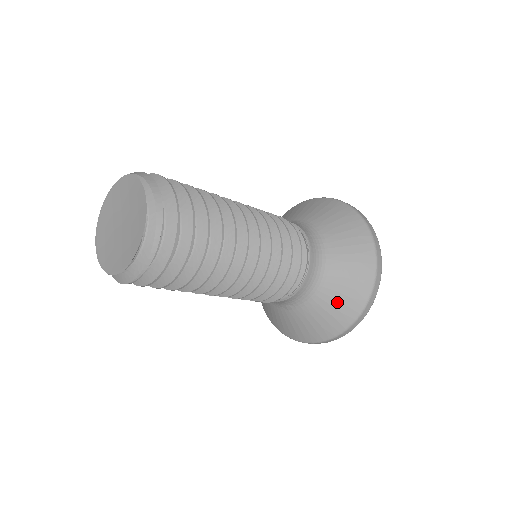
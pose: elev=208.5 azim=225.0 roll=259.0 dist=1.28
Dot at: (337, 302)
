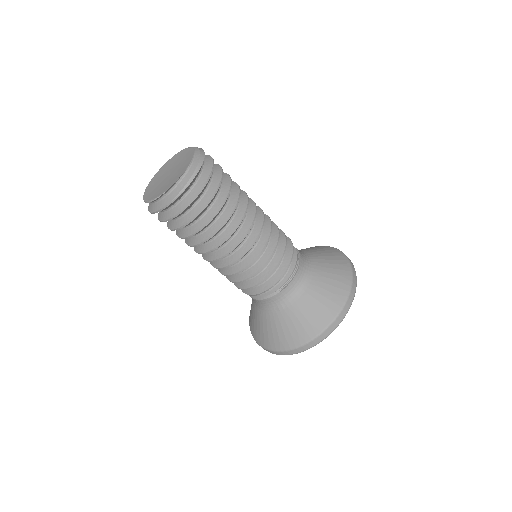
Dot at: (322, 297)
